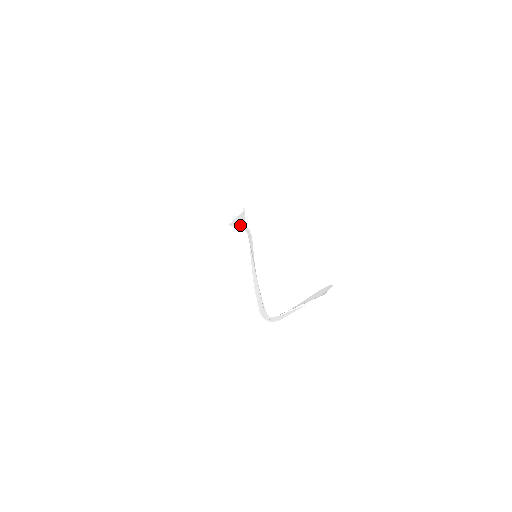
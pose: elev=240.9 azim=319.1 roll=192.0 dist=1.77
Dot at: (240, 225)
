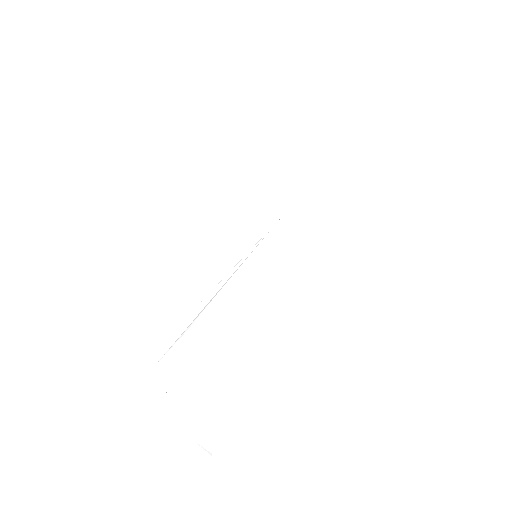
Dot at: (322, 151)
